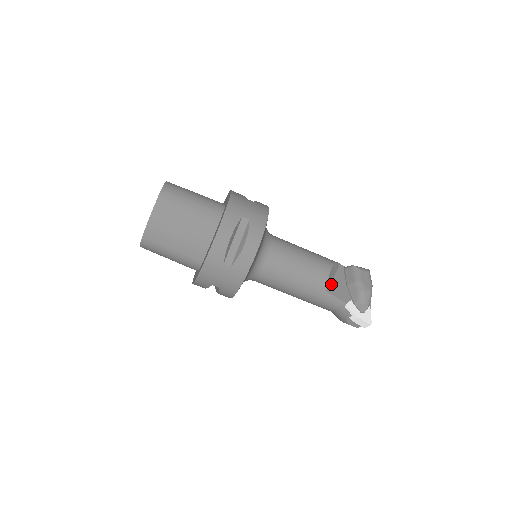
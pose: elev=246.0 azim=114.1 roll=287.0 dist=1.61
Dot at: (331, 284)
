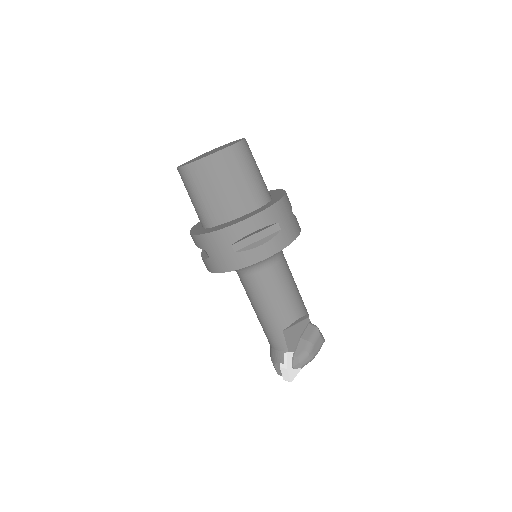
Dot at: (291, 327)
